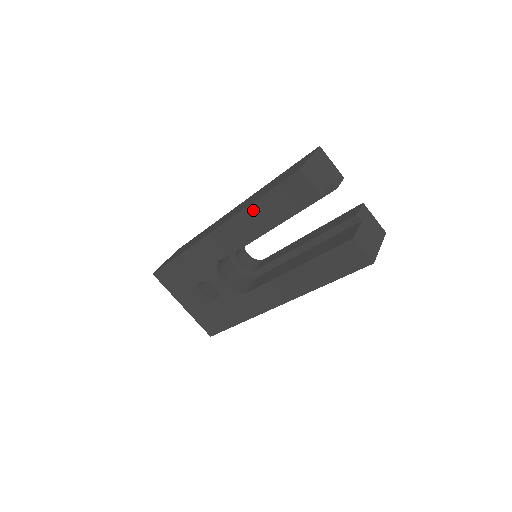
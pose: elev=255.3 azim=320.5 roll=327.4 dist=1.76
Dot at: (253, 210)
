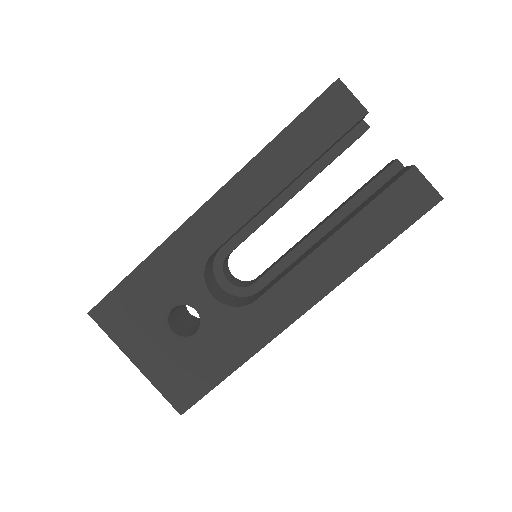
Dot at: (269, 154)
